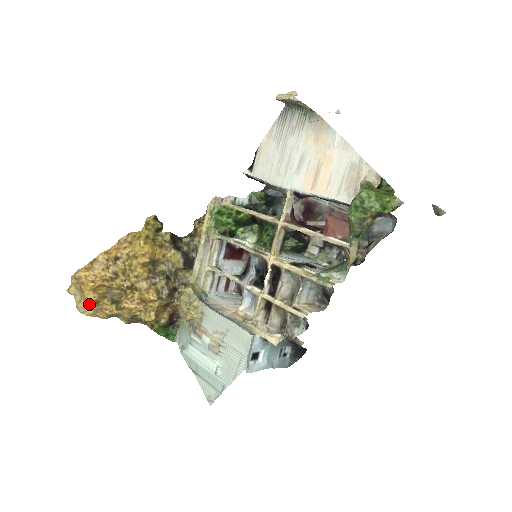
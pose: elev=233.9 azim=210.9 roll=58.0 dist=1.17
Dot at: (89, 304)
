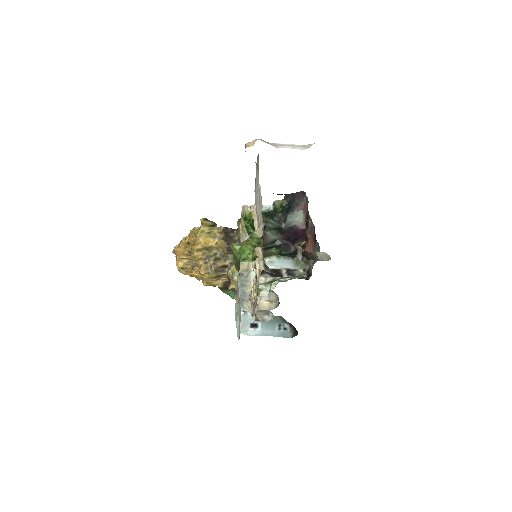
Dot at: (177, 268)
